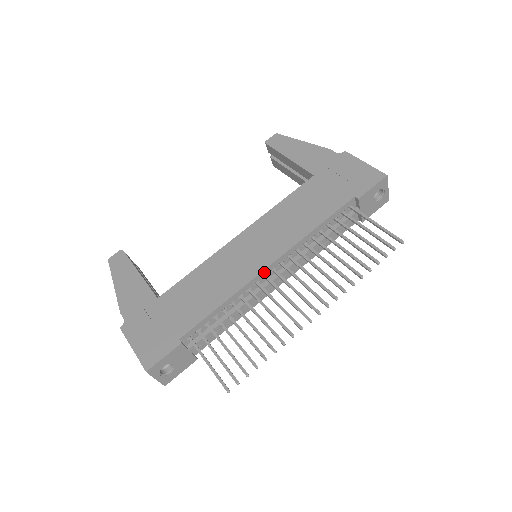
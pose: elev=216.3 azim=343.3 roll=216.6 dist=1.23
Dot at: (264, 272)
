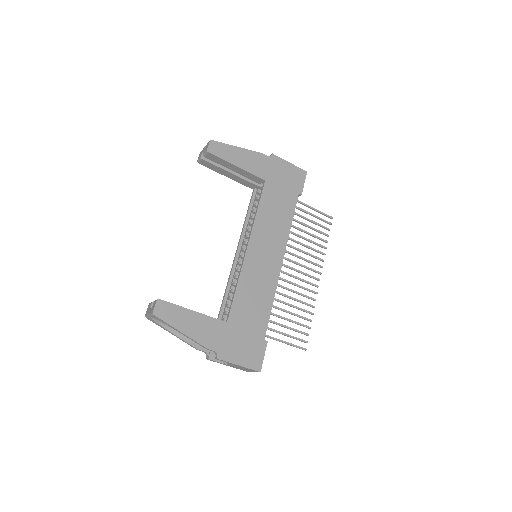
Dot at: (280, 268)
